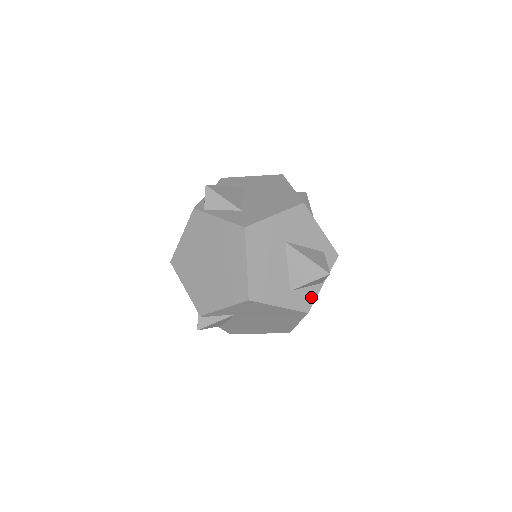
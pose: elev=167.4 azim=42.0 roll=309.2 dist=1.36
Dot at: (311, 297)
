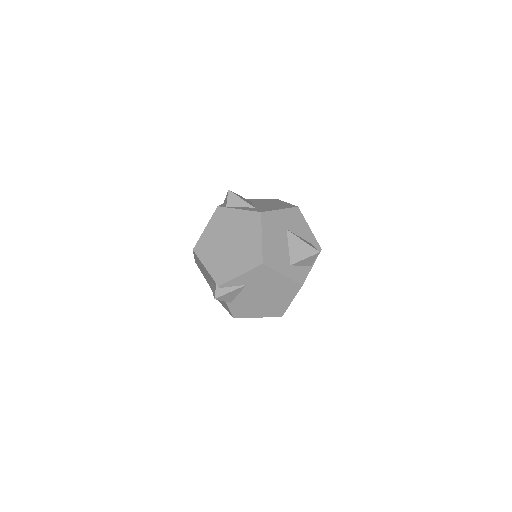
Dot at: (304, 274)
